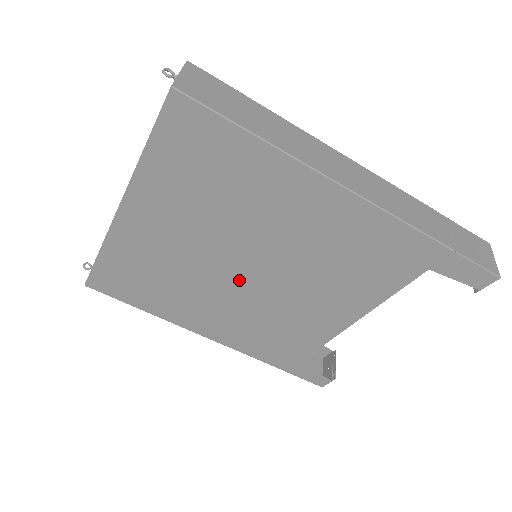
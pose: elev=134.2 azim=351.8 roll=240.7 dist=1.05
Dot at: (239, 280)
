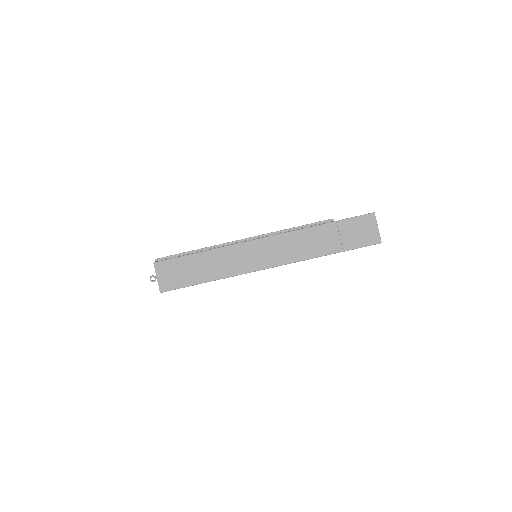
Dot at: occluded
